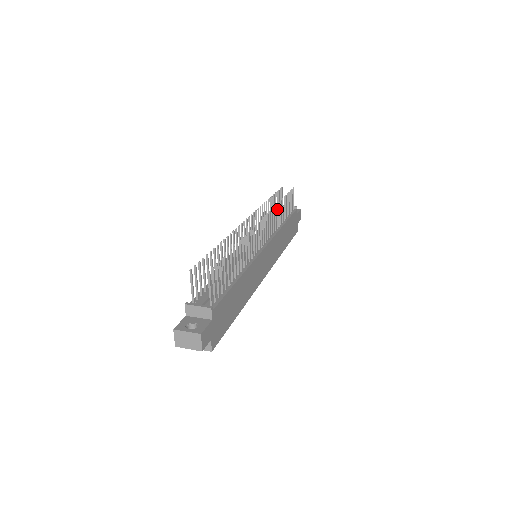
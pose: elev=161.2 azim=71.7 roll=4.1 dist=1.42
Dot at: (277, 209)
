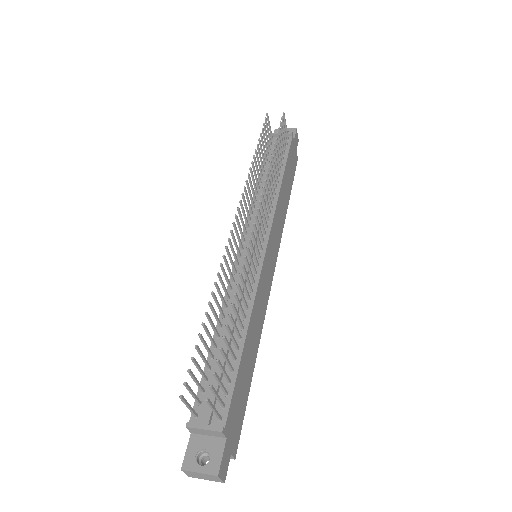
Dot at: (269, 174)
